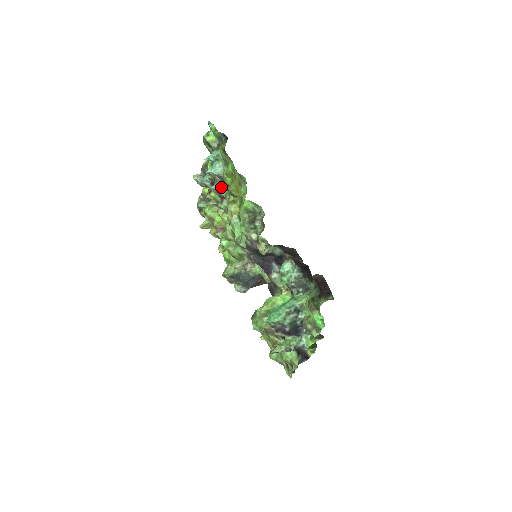
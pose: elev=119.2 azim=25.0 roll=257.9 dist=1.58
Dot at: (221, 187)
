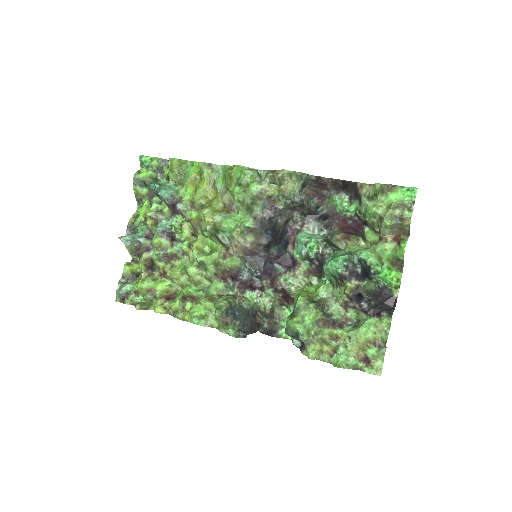
Dot at: (171, 220)
